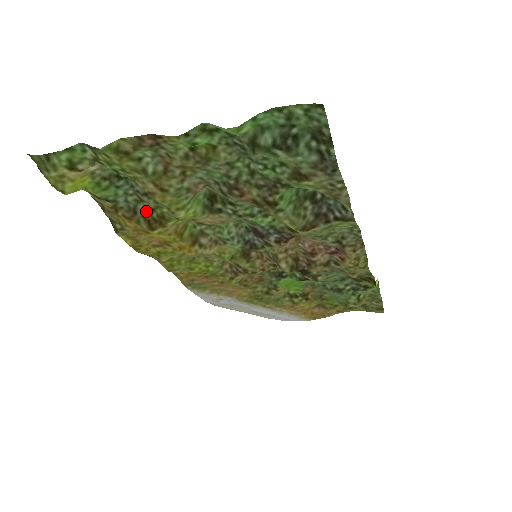
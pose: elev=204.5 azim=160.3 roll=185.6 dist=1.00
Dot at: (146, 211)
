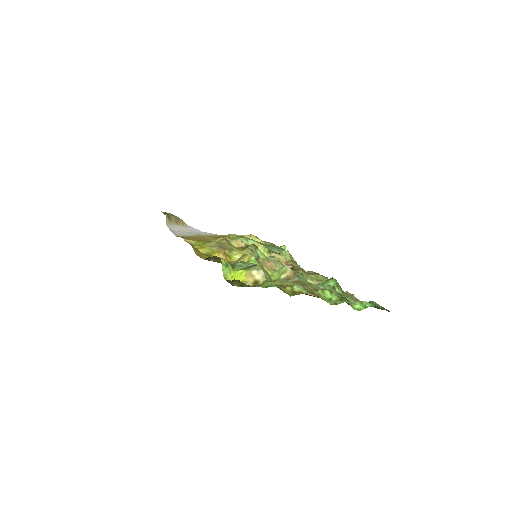
Dot at: occluded
